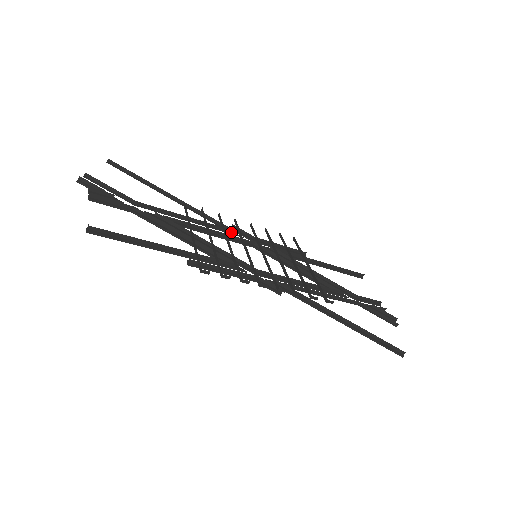
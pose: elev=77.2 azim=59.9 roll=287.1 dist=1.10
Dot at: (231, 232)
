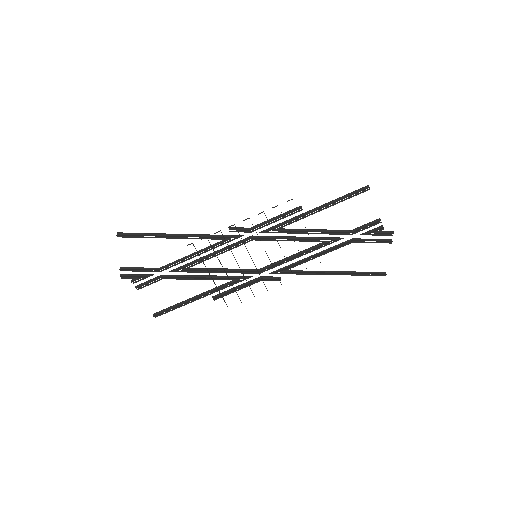
Dot at: (231, 240)
